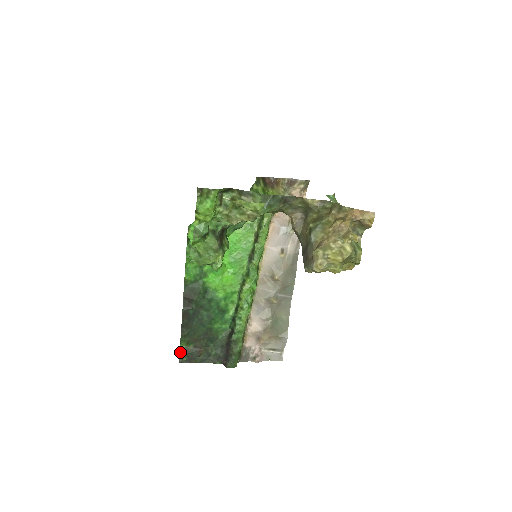
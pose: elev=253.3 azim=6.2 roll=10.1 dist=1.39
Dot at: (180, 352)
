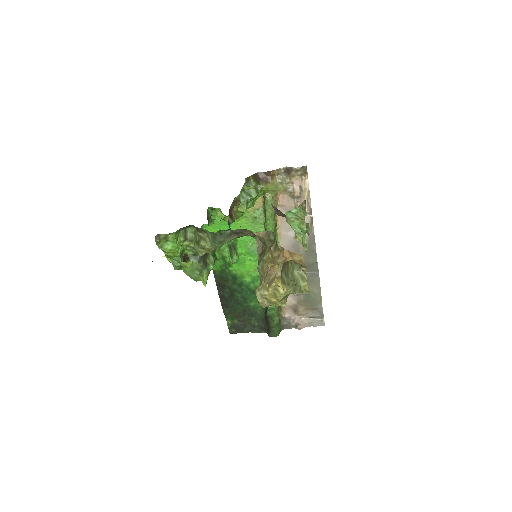
Dot at: (228, 325)
